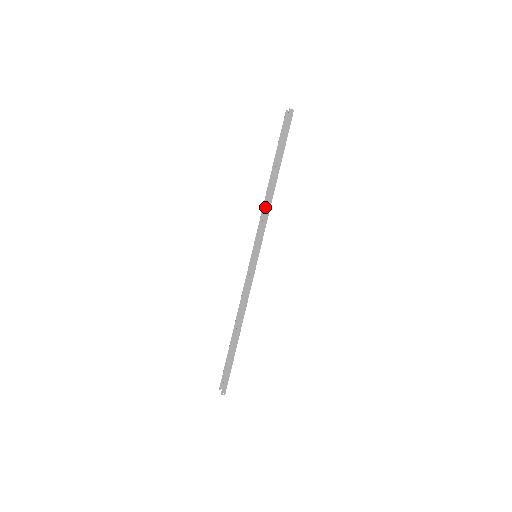
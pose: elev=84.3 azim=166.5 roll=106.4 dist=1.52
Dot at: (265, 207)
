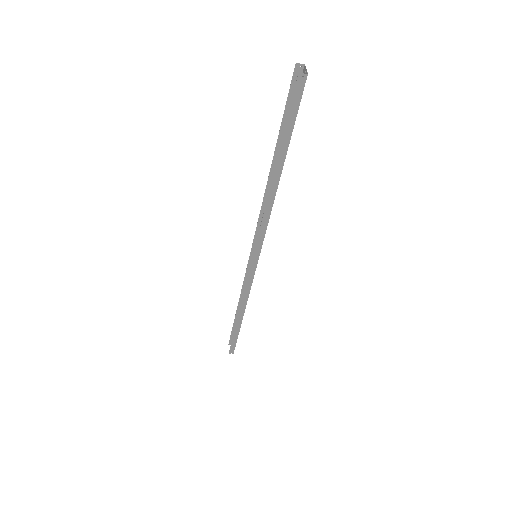
Dot at: occluded
